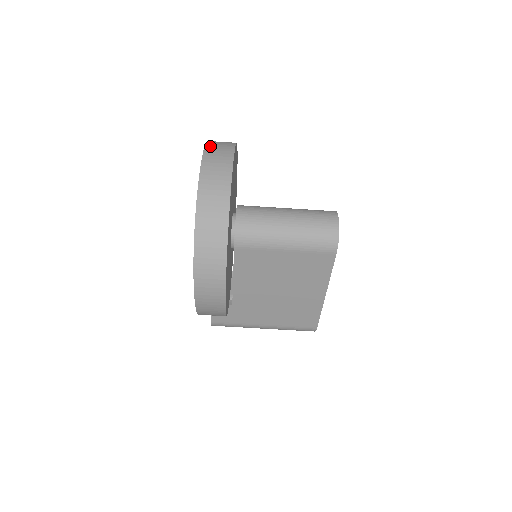
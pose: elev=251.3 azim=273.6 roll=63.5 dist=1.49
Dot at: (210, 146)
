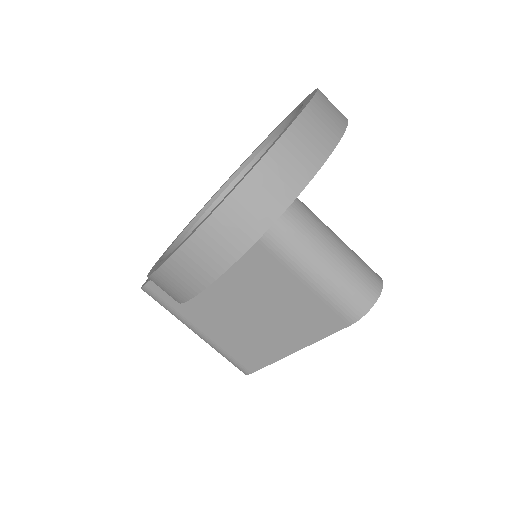
Dot at: (323, 96)
